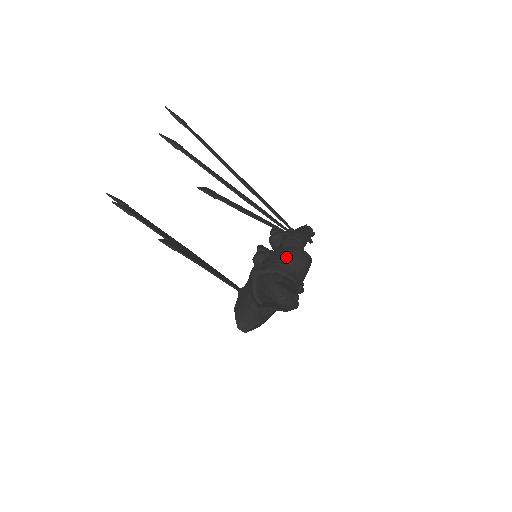
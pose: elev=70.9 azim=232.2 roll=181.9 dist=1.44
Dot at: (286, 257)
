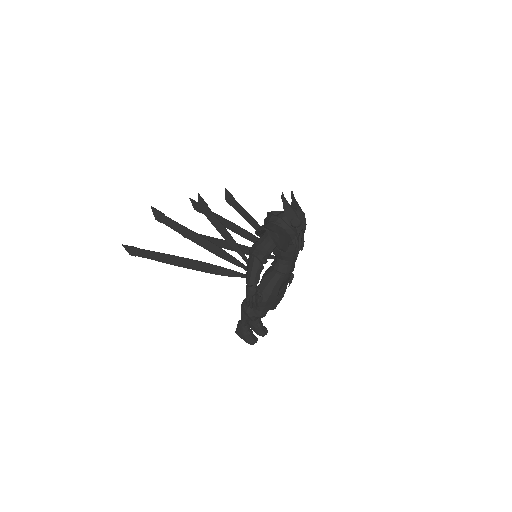
Dot at: occluded
